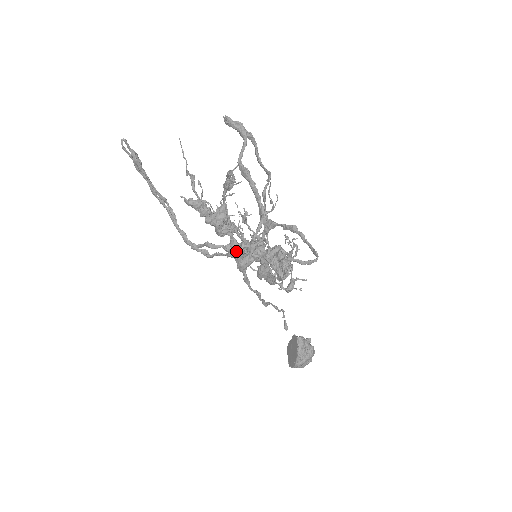
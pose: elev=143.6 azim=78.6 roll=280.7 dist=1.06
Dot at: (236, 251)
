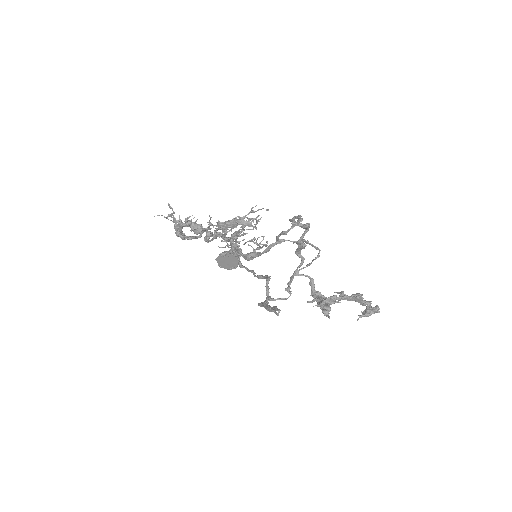
Dot at: occluded
